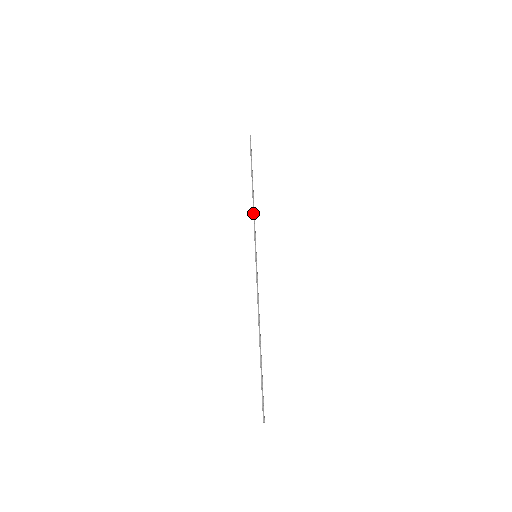
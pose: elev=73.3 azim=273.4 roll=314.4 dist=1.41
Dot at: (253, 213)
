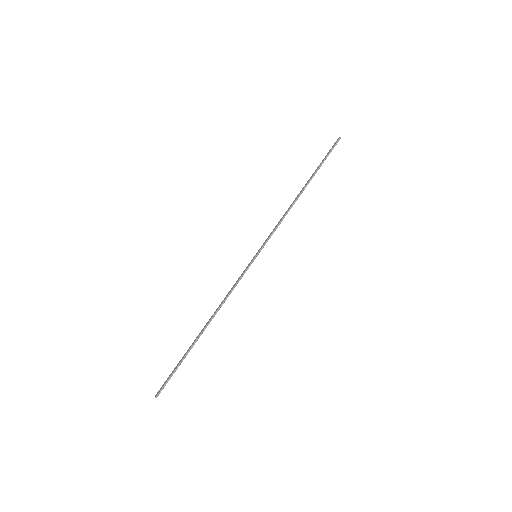
Dot at: (284, 215)
